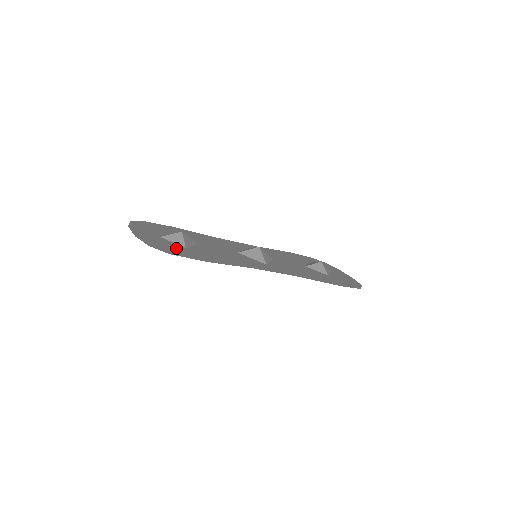
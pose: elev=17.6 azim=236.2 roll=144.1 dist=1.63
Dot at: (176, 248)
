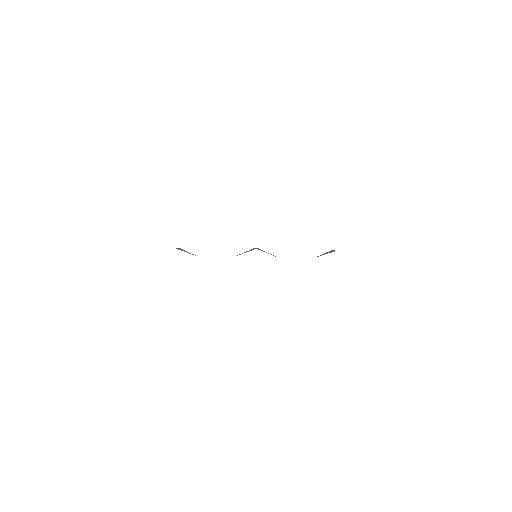
Dot at: occluded
